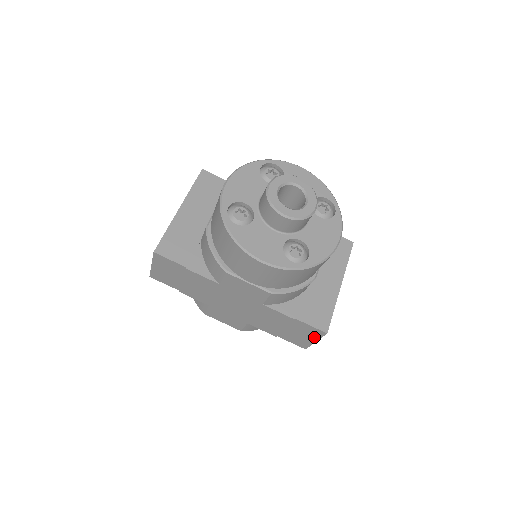
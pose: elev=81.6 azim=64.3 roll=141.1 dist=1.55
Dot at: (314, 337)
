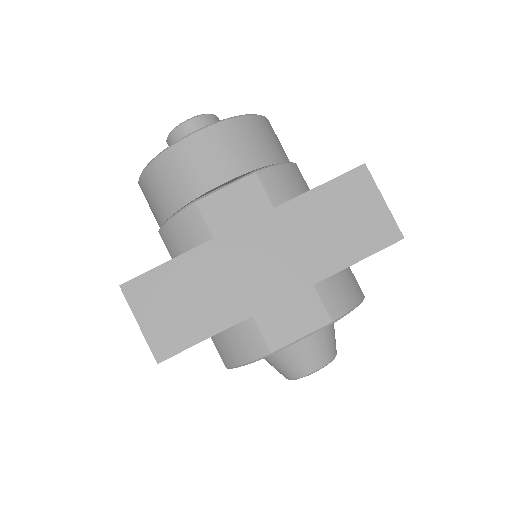
Dot at: (371, 193)
